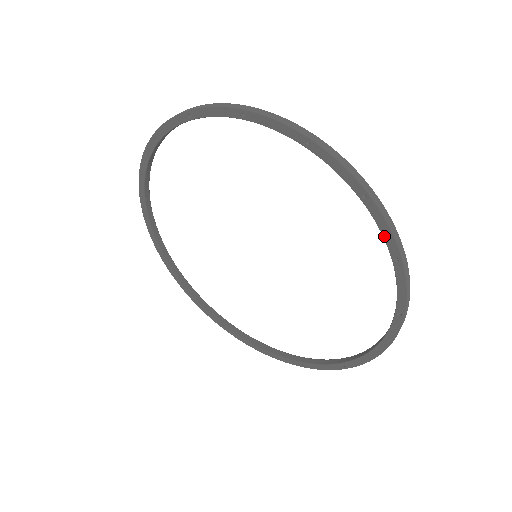
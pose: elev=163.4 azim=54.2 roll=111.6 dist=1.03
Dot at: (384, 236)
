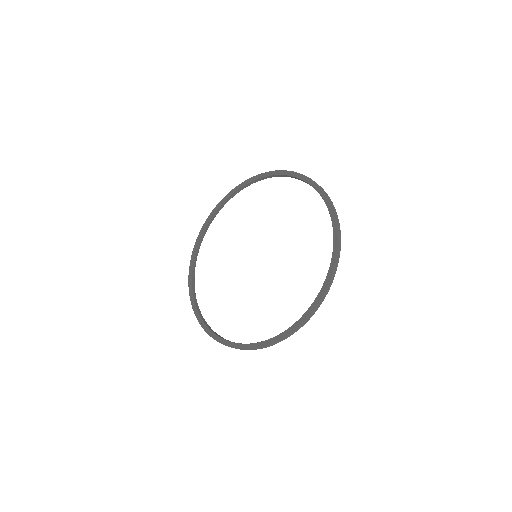
Dot at: (333, 226)
